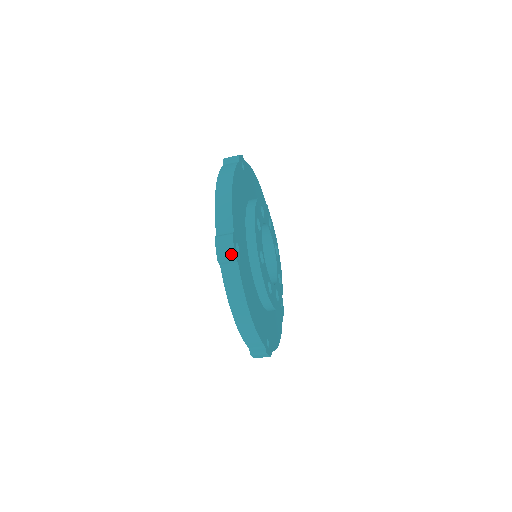
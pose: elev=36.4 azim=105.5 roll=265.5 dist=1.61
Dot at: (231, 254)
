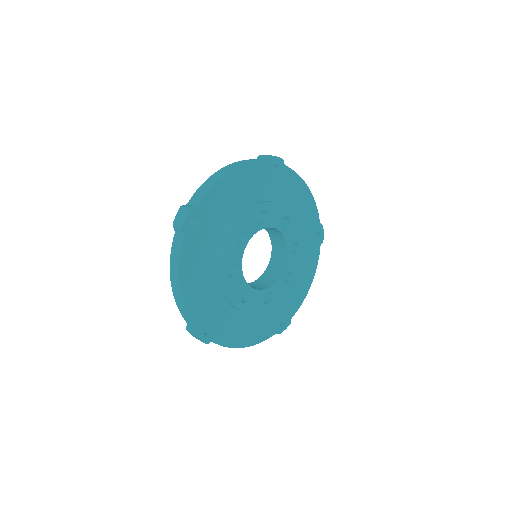
Dot at: occluded
